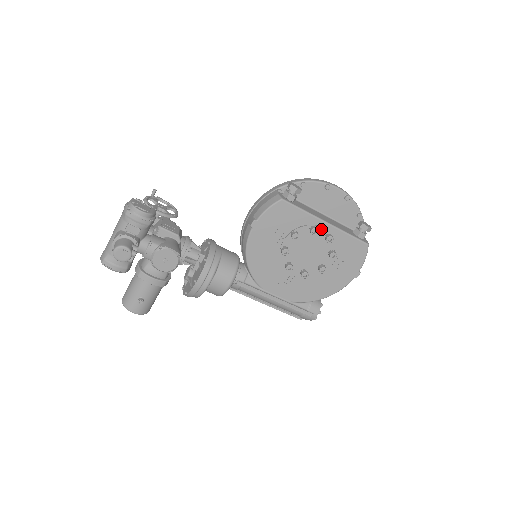
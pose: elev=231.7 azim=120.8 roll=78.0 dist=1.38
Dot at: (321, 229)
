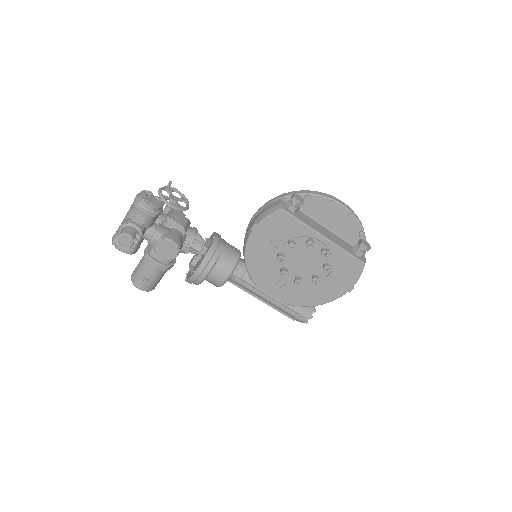
Dot at: (318, 242)
